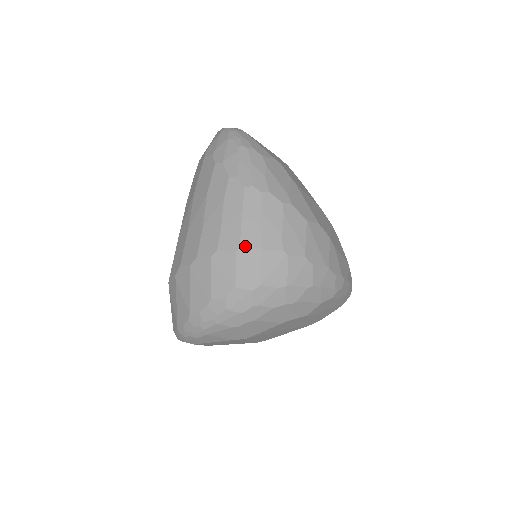
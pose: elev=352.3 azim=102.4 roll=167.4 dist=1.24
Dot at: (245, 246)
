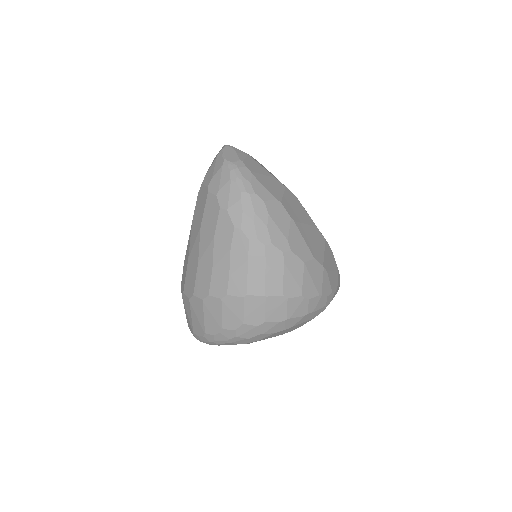
Dot at: (251, 294)
